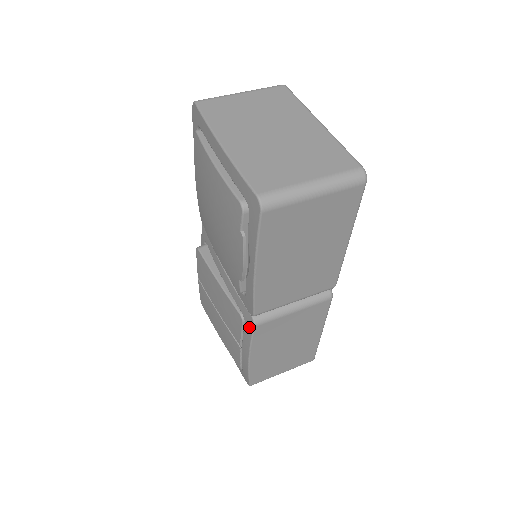
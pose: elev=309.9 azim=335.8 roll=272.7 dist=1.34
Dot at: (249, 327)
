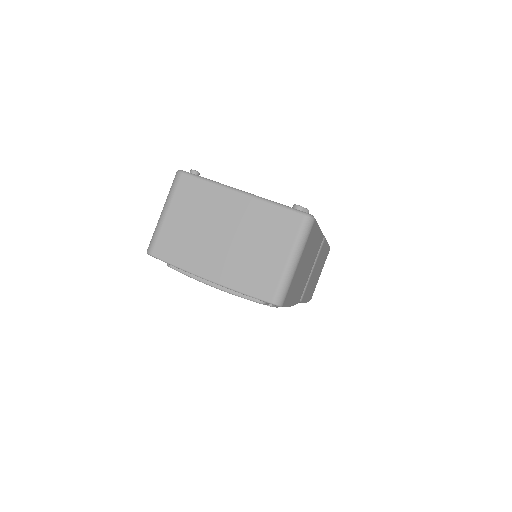
Dot at: occluded
